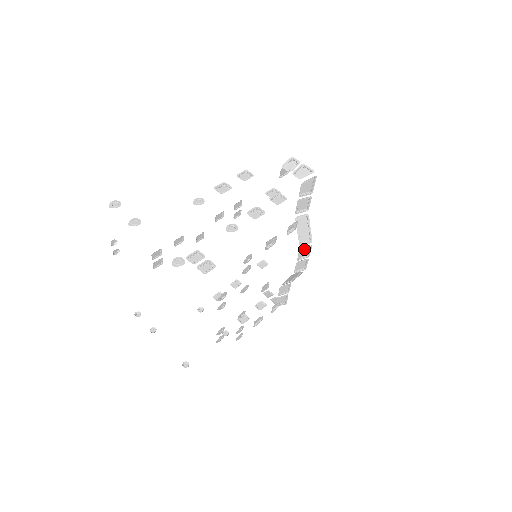
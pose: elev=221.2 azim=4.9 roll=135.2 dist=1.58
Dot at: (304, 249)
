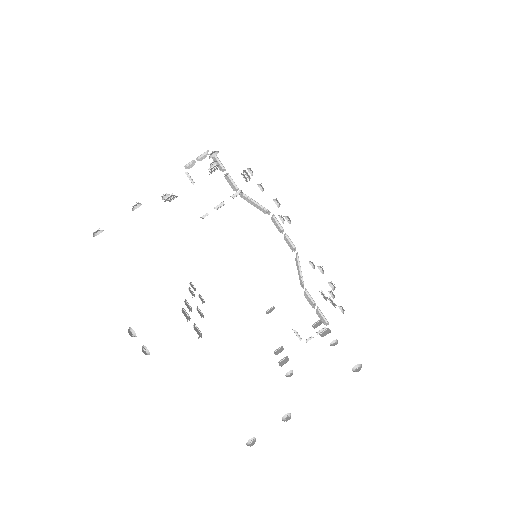
Dot at: occluded
